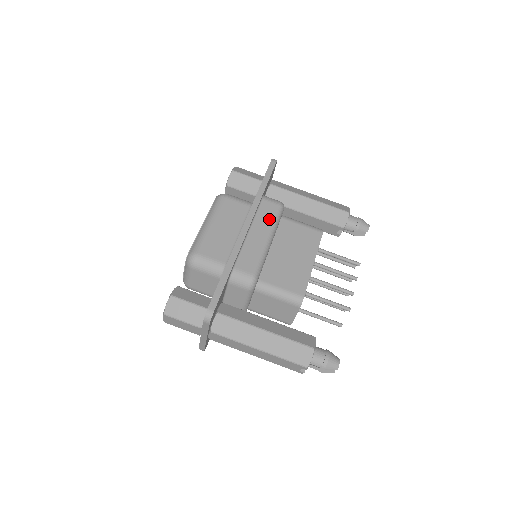
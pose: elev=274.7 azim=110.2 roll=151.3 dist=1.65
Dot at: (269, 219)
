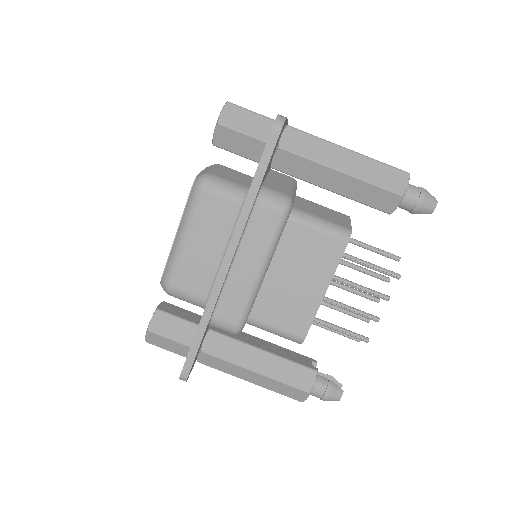
Dot at: (263, 240)
